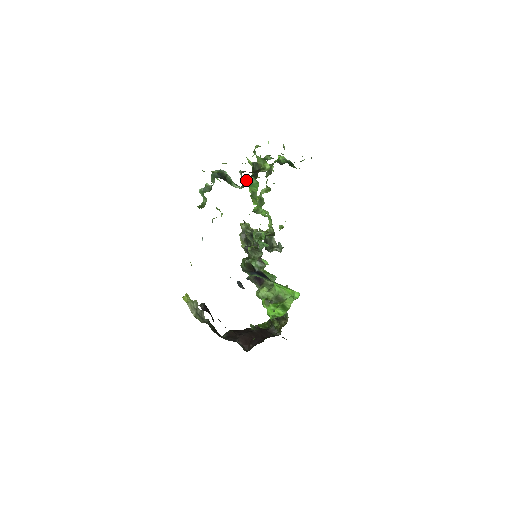
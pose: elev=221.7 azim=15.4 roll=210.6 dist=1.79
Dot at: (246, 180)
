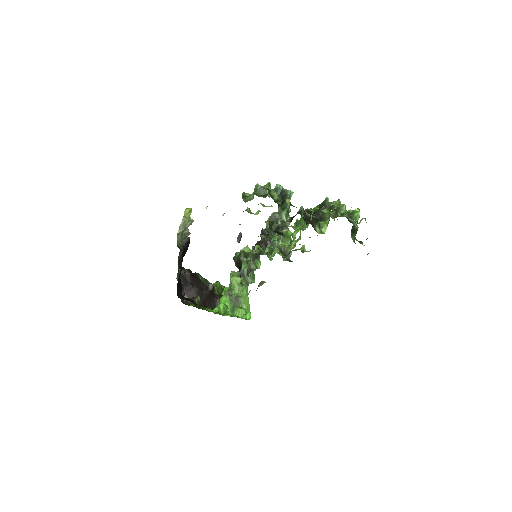
Dot at: (305, 209)
